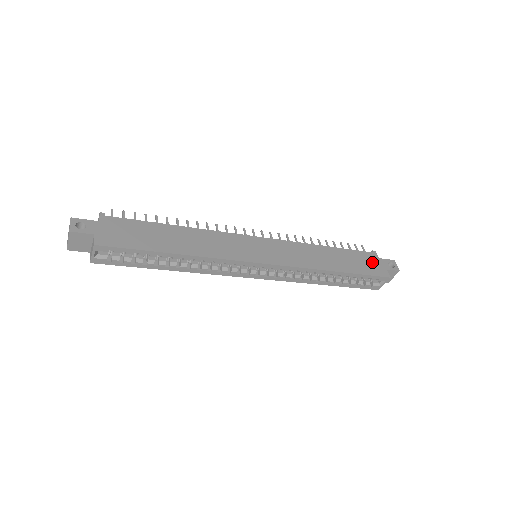
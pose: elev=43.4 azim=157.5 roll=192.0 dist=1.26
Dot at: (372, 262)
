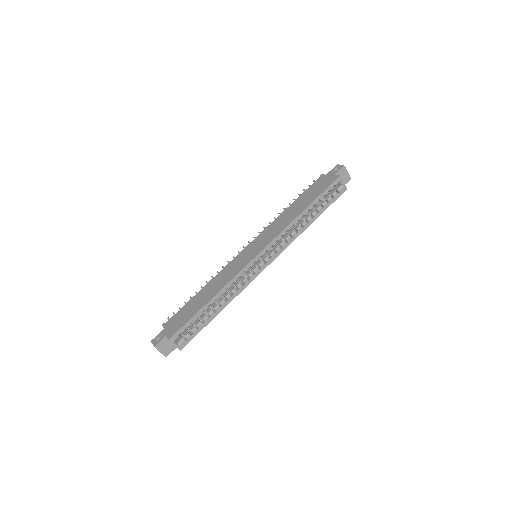
Dot at: (323, 182)
